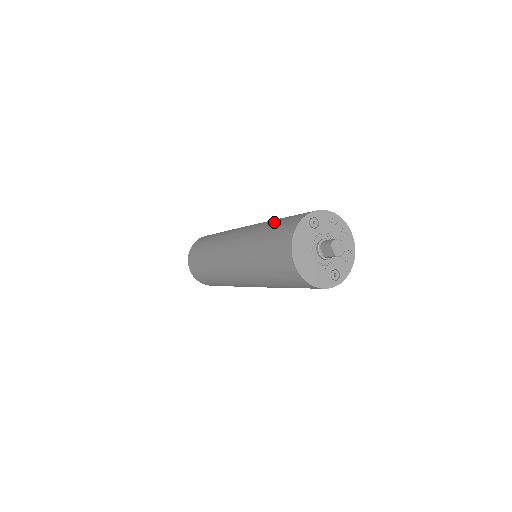
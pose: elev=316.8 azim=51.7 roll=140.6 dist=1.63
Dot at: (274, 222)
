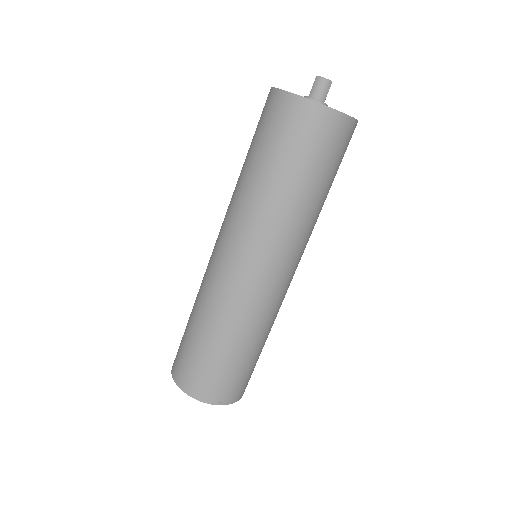
Dot at: (211, 348)
